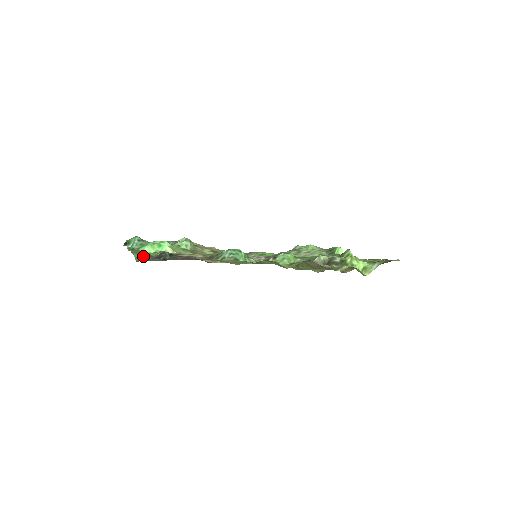
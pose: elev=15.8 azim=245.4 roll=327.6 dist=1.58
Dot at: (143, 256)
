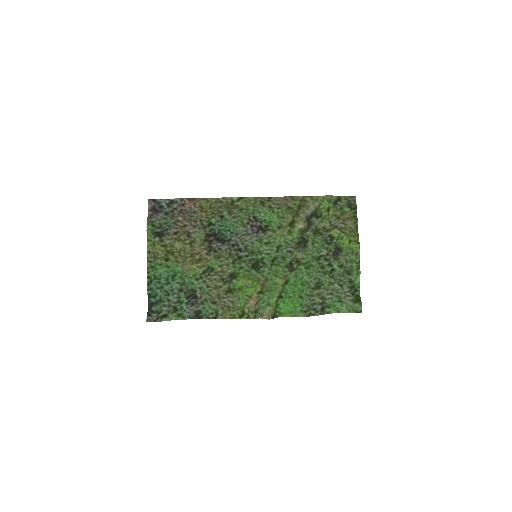
Dot at: (154, 246)
